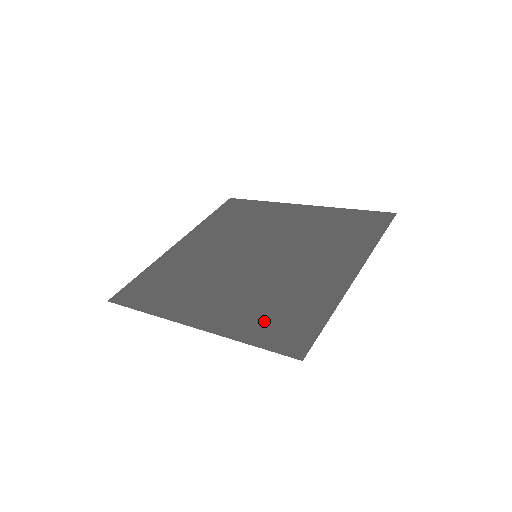
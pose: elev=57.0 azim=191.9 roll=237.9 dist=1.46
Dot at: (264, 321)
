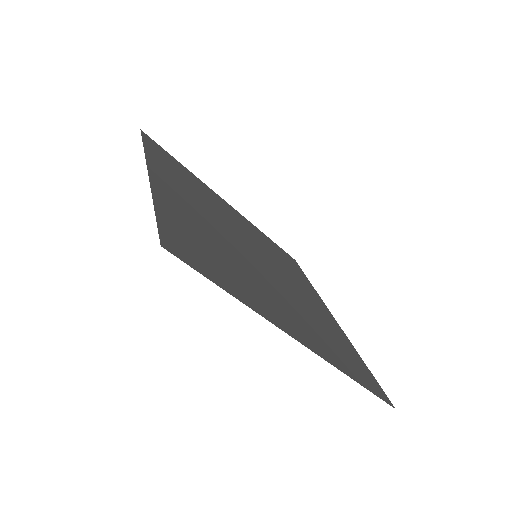
Dot at: (190, 231)
